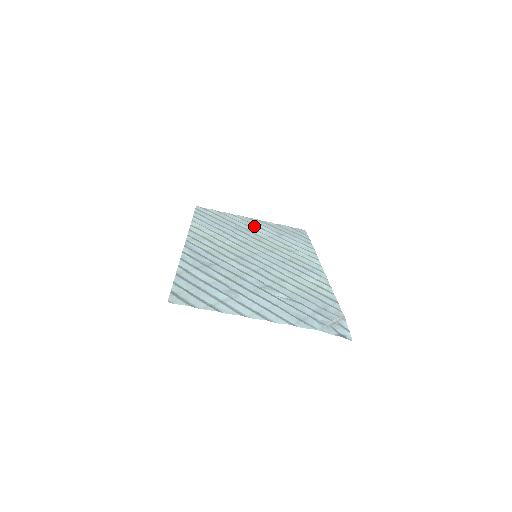
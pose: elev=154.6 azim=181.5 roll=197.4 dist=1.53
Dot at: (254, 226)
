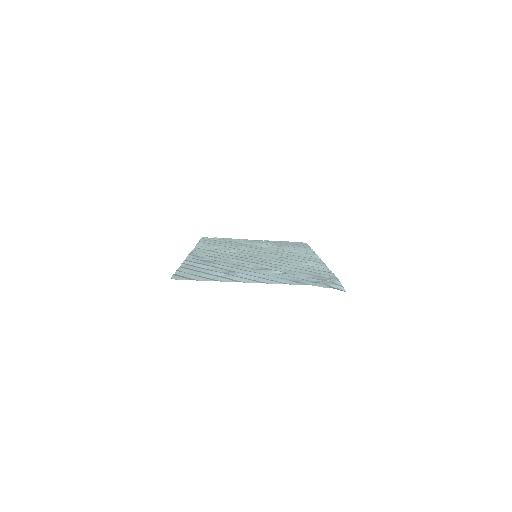
Dot at: (256, 243)
